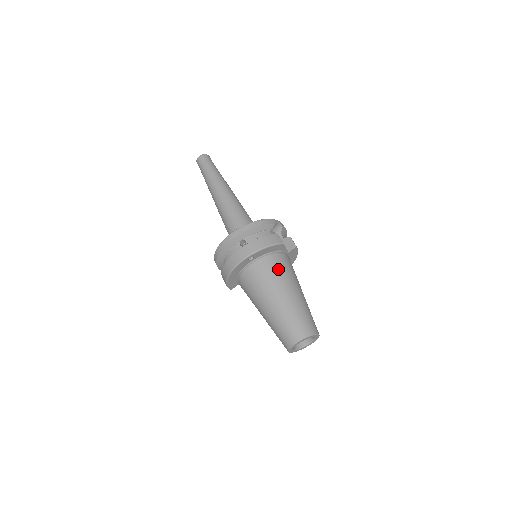
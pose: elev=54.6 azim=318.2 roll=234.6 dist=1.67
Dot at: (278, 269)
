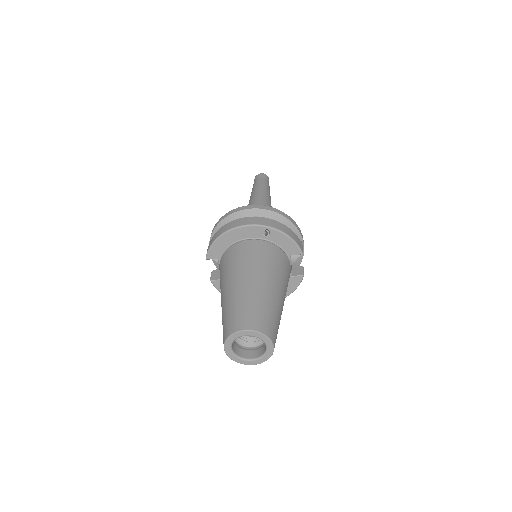
Dot at: (281, 265)
